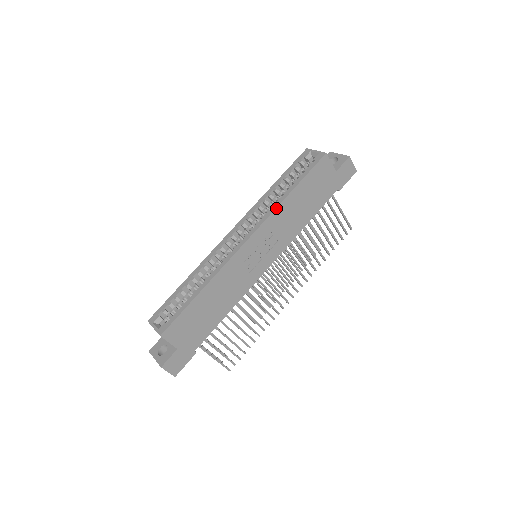
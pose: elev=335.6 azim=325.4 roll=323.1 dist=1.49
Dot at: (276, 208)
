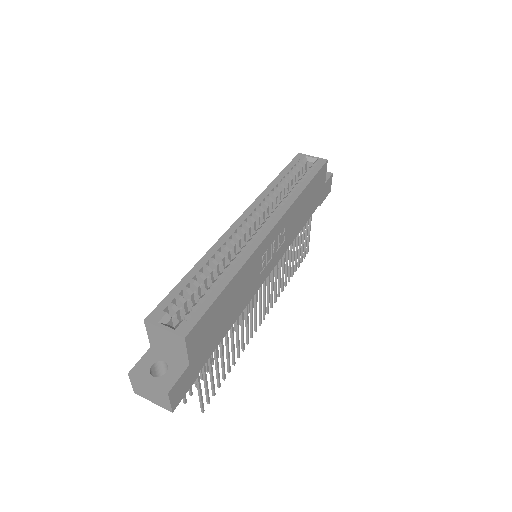
Dot at: (295, 200)
